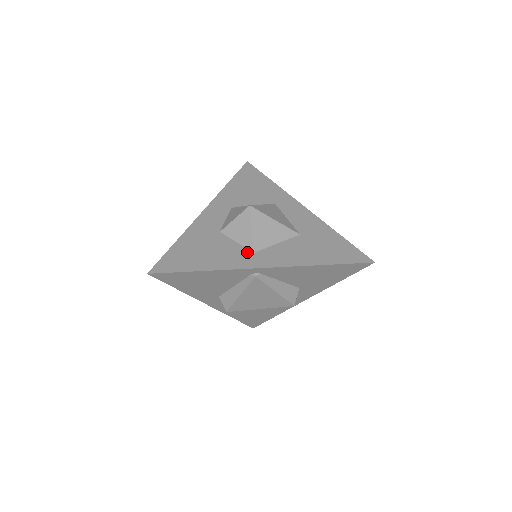
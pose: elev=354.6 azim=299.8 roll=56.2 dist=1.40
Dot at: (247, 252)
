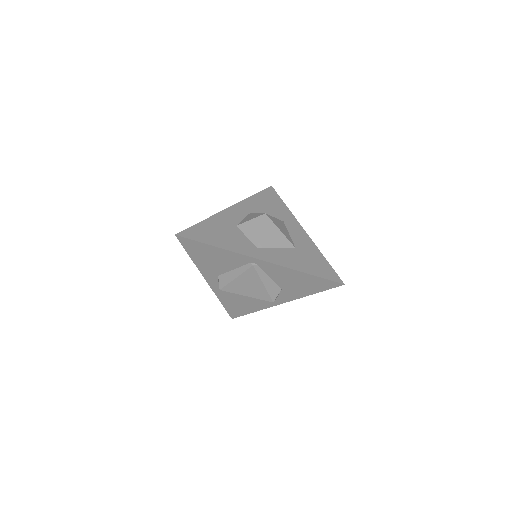
Dot at: (252, 246)
